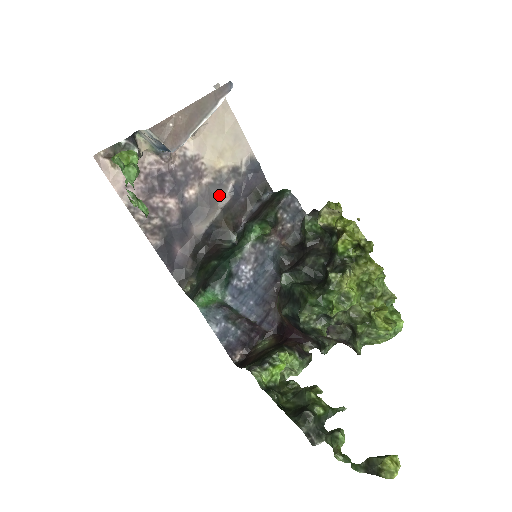
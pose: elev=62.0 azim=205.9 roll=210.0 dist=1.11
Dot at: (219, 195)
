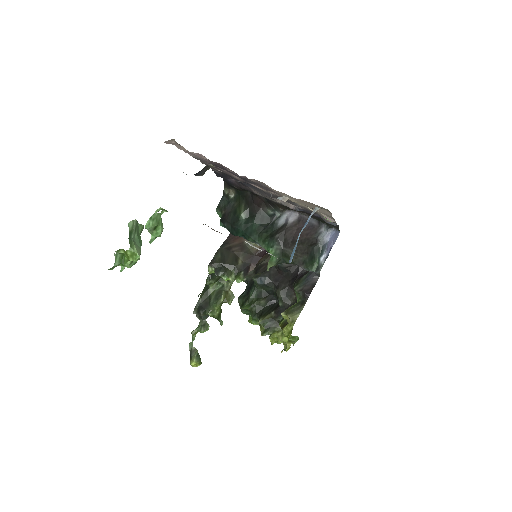
Dot at: occluded
